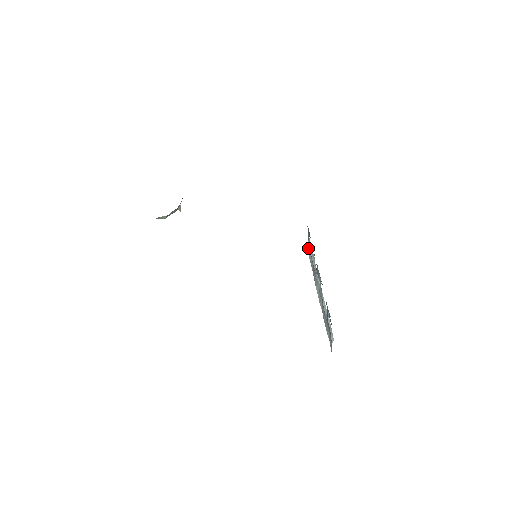
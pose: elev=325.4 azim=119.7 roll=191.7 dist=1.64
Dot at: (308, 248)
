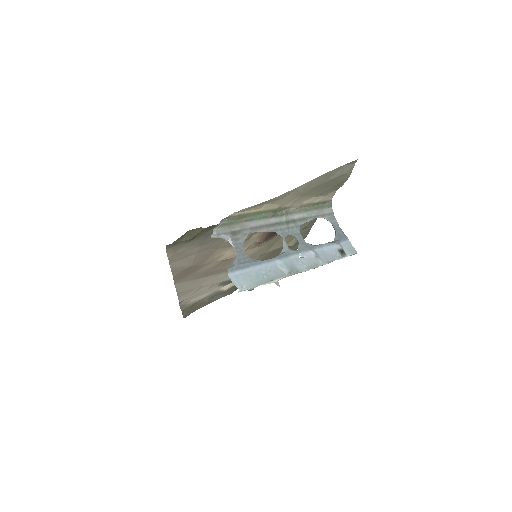
Dot at: (349, 247)
